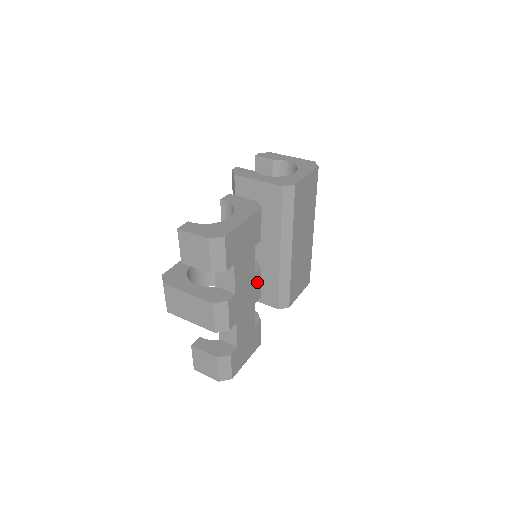
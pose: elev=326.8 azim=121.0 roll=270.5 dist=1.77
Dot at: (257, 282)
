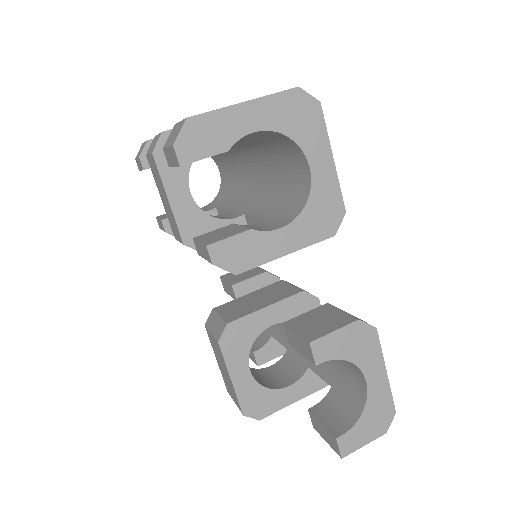
Dot at: occluded
